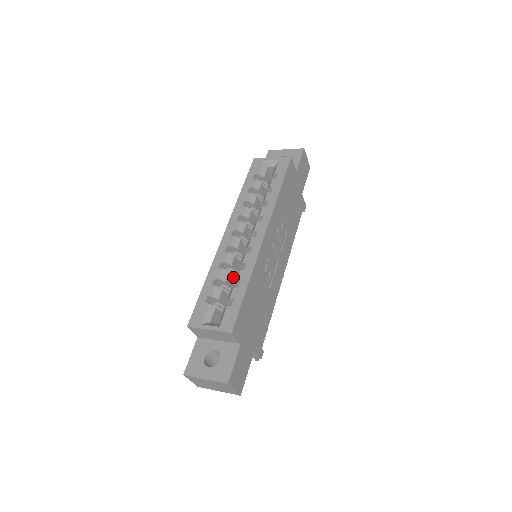
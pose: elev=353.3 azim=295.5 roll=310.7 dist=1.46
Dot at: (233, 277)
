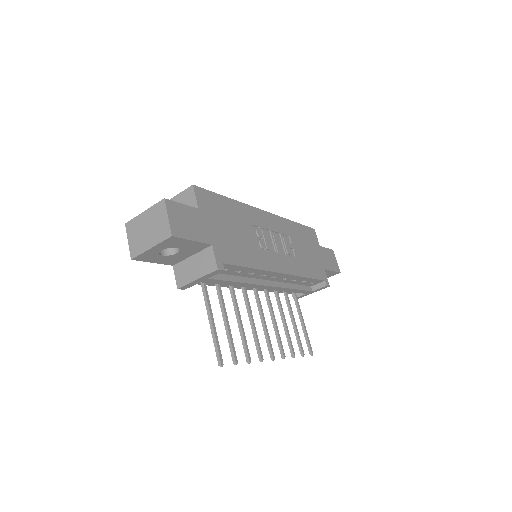
Dot at: occluded
